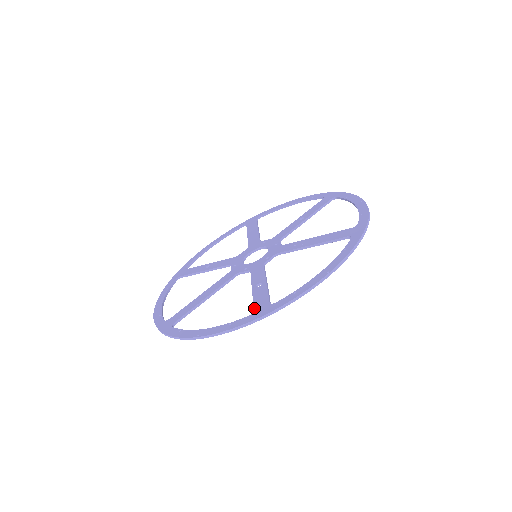
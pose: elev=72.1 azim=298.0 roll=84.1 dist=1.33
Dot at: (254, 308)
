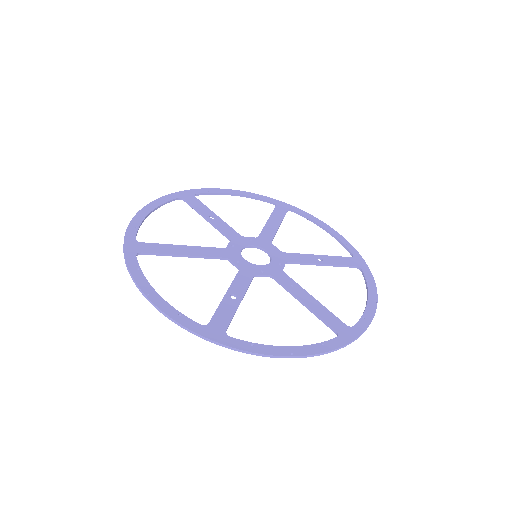
Dot at: (211, 321)
